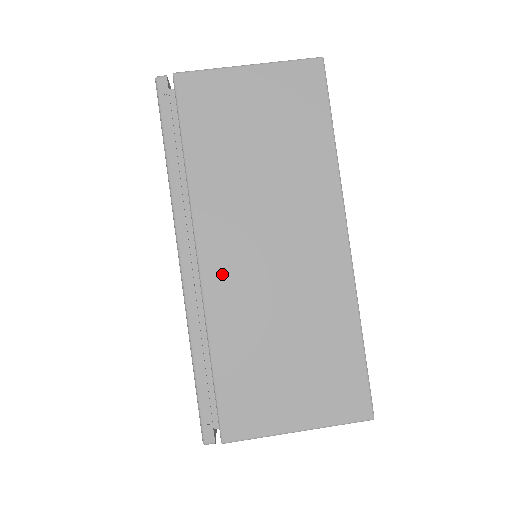
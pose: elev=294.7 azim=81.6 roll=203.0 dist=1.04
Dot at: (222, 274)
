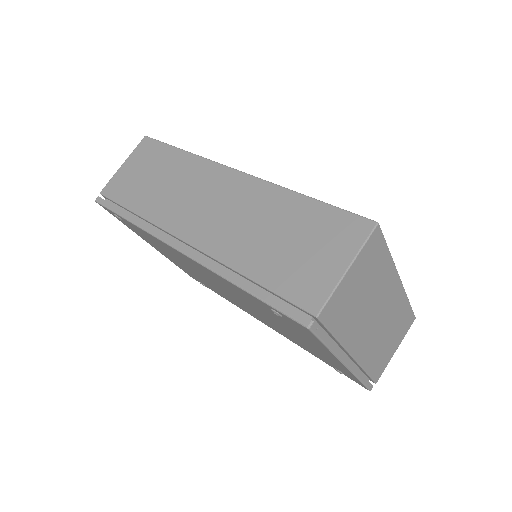
Dot at: (363, 350)
